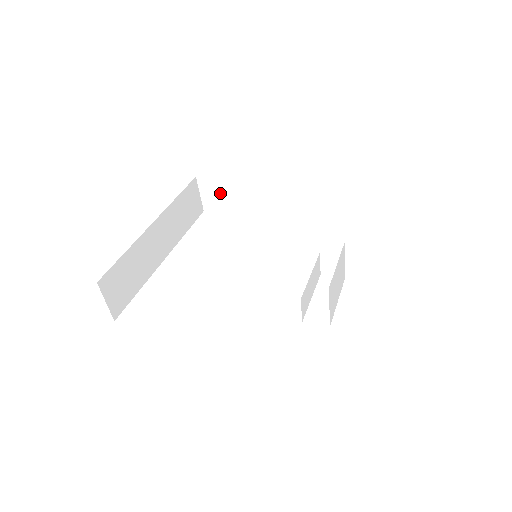
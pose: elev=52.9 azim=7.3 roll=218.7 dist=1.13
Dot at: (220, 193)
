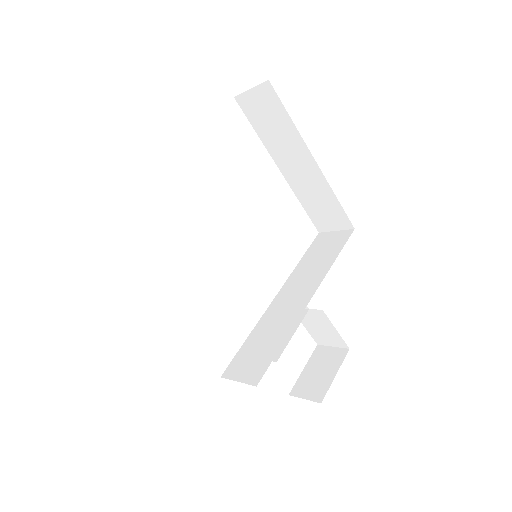
Dot at: (269, 114)
